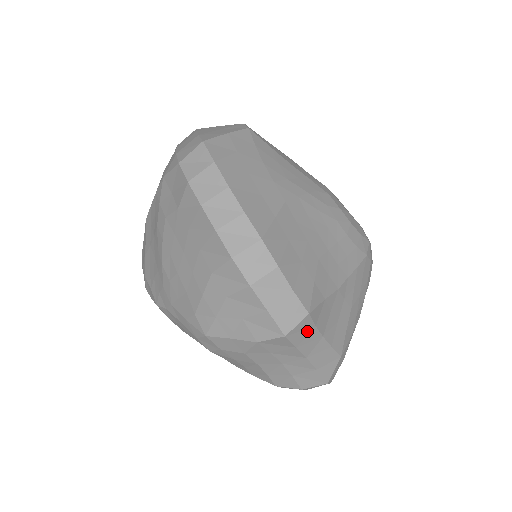
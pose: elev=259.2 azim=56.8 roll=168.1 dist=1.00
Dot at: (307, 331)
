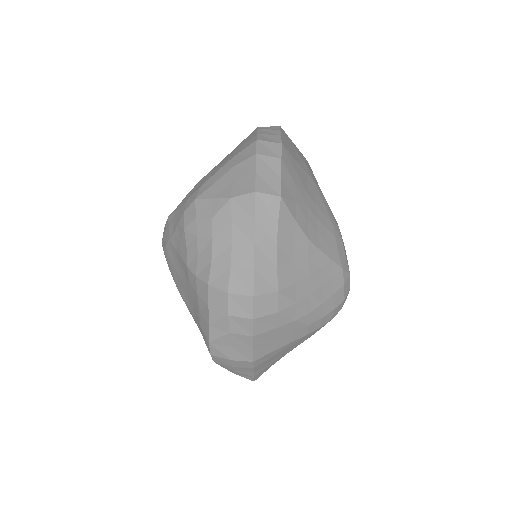
Dot at: (270, 216)
